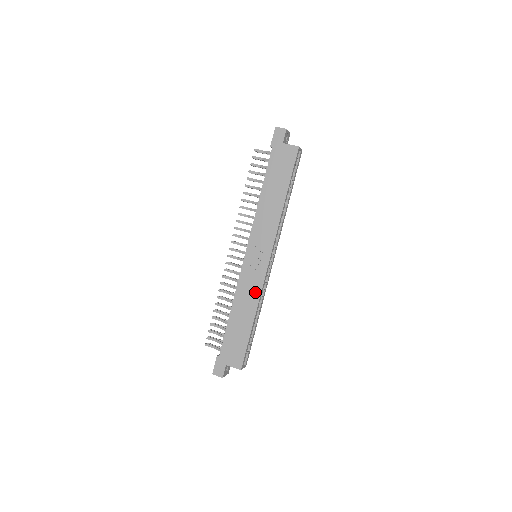
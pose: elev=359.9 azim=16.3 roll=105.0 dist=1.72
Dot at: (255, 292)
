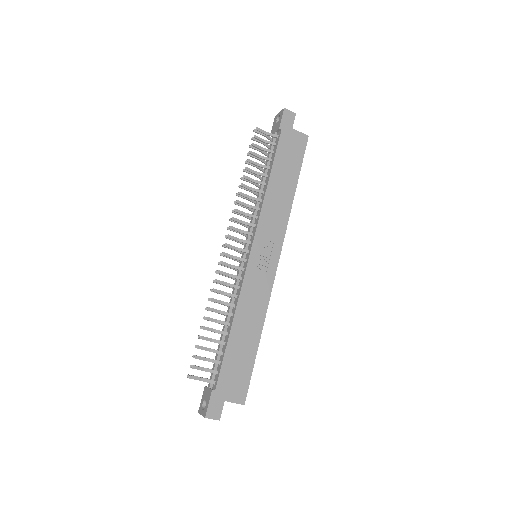
Dot at: (262, 300)
